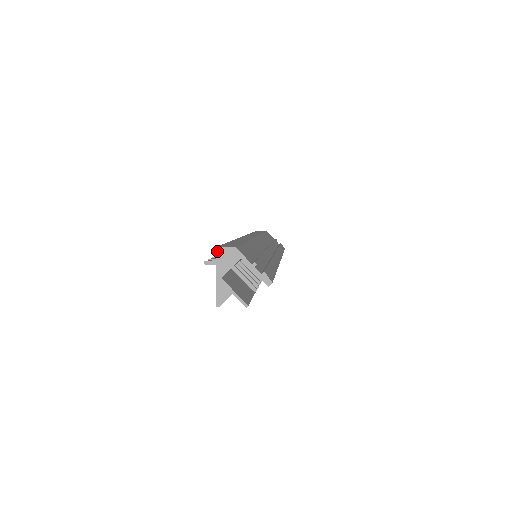
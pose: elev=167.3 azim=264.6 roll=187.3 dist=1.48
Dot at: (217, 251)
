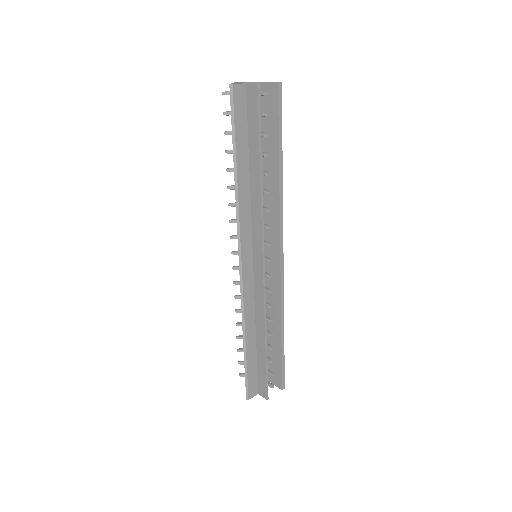
Dot at: (235, 82)
